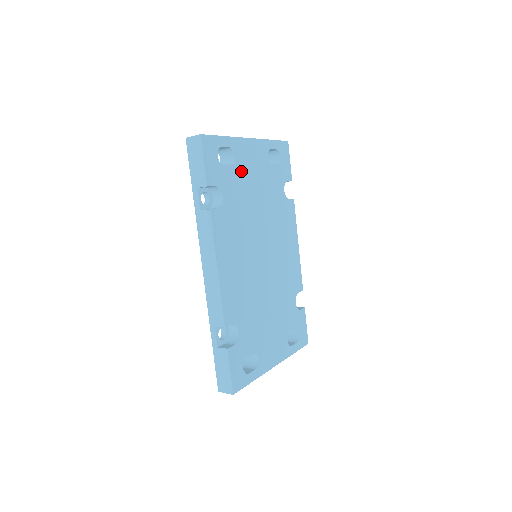
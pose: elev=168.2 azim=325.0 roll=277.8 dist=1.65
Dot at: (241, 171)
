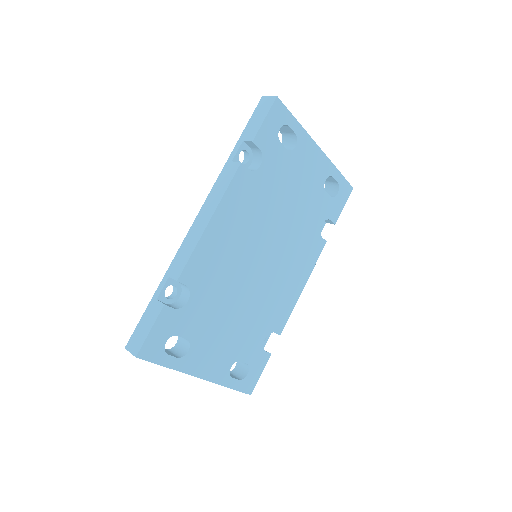
Dot at: (293, 164)
